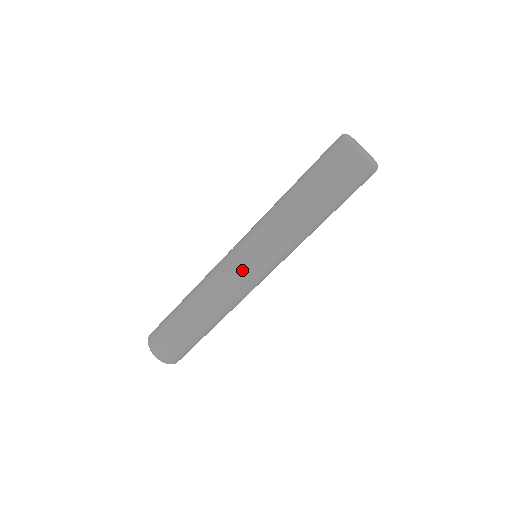
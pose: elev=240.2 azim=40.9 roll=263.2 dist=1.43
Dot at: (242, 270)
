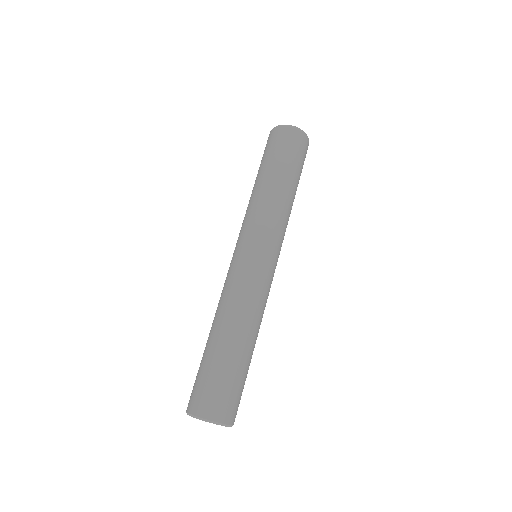
Dot at: (251, 260)
